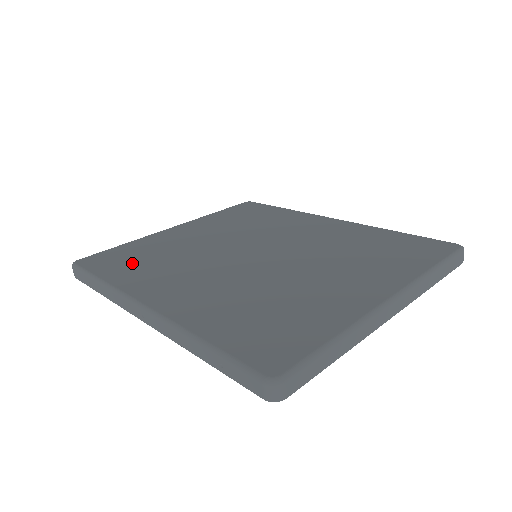
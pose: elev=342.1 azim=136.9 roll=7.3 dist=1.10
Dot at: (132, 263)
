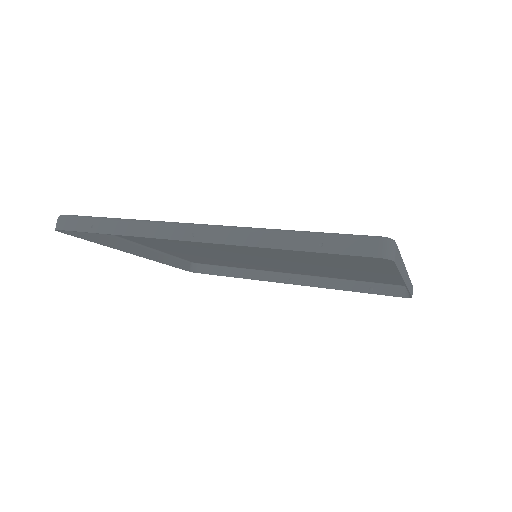
Dot at: occluded
